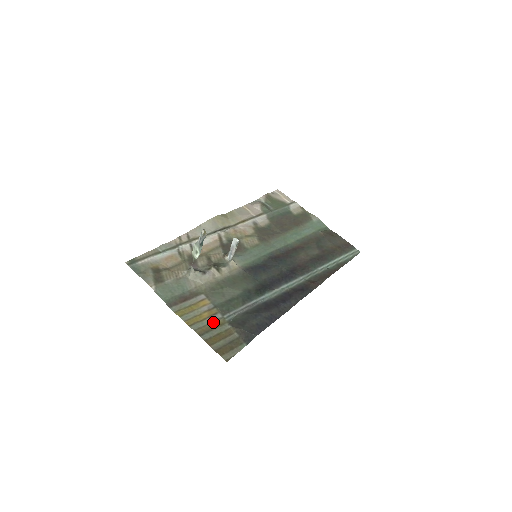
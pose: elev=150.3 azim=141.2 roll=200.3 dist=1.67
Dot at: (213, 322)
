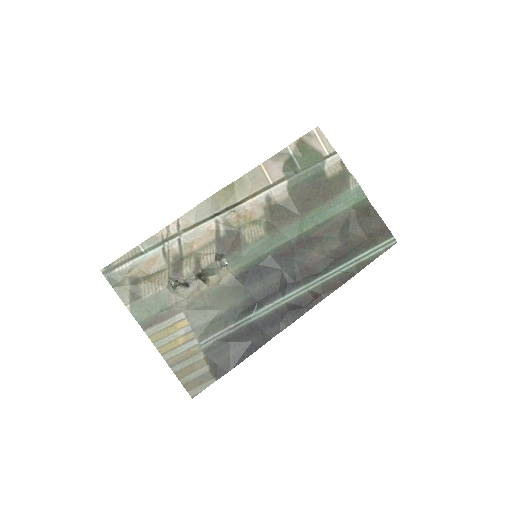
Dot at: (187, 350)
